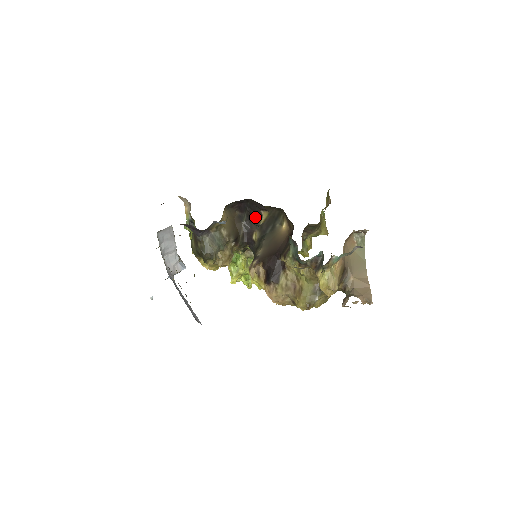
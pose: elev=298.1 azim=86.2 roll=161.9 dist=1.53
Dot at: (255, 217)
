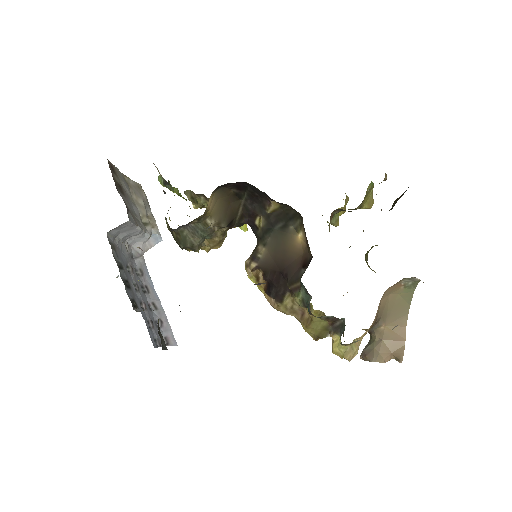
Dot at: (260, 201)
